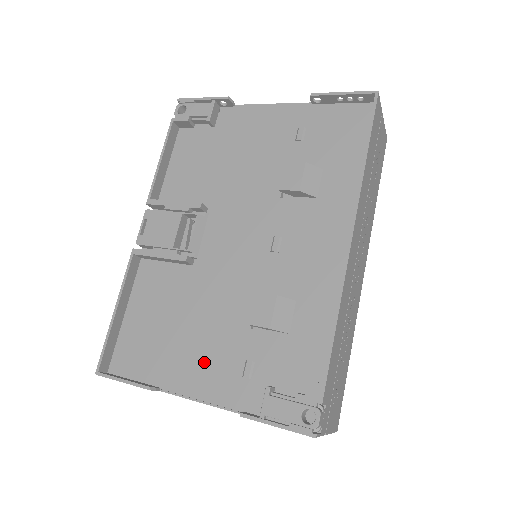
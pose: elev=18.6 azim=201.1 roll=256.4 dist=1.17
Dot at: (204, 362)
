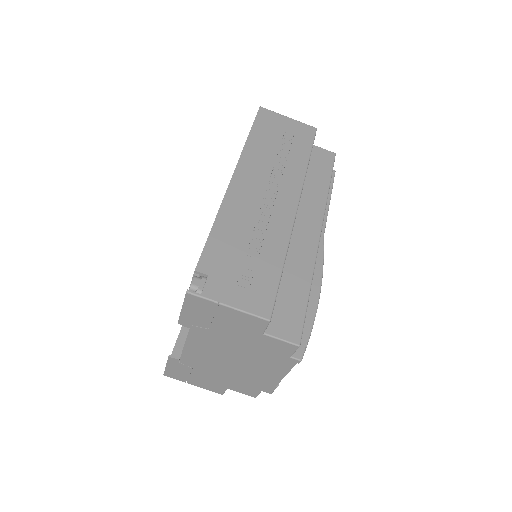
Dot at: occluded
